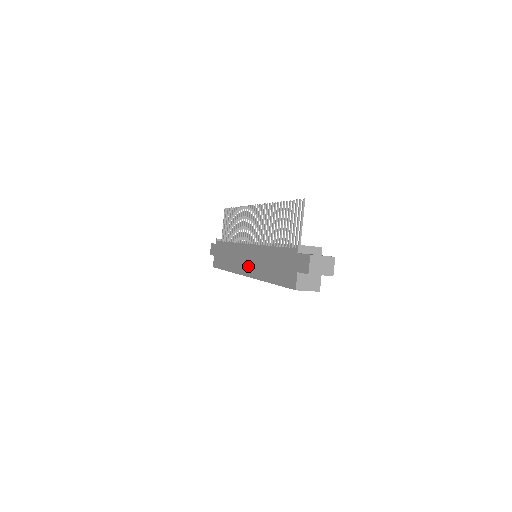
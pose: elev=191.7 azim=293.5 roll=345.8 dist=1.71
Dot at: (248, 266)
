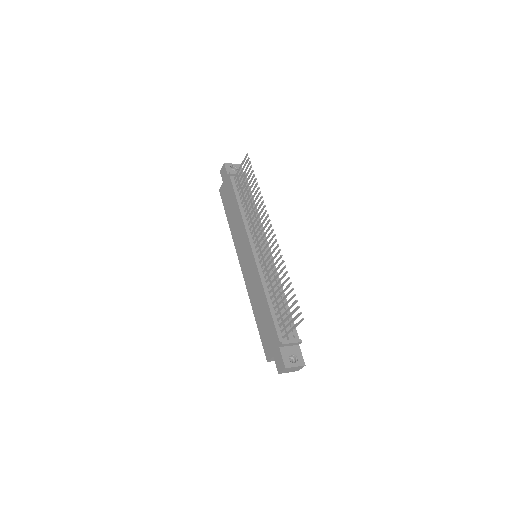
Dot at: (245, 267)
